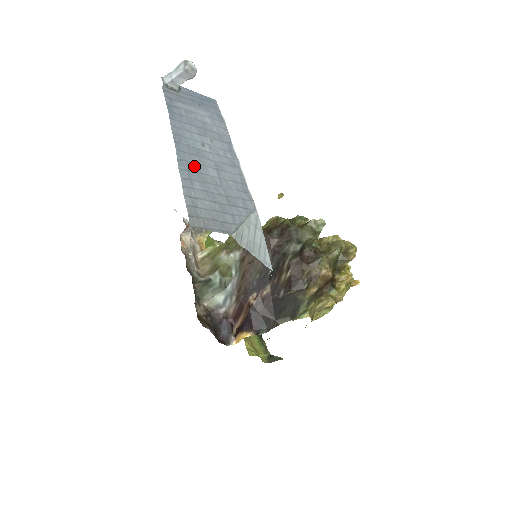
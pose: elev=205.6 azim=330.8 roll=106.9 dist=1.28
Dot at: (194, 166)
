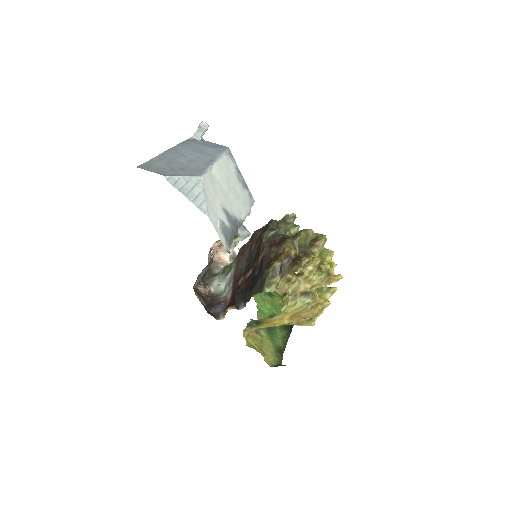
Dot at: (171, 157)
